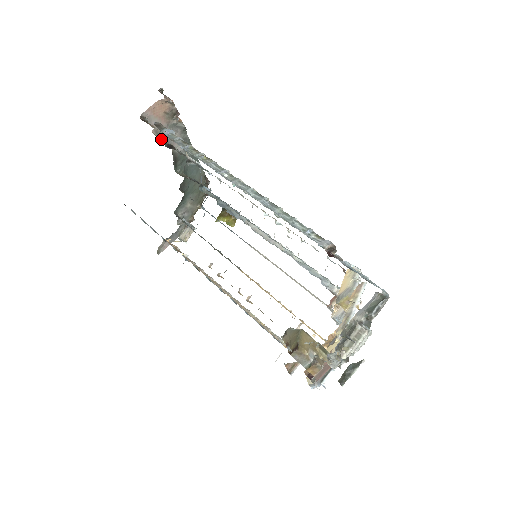
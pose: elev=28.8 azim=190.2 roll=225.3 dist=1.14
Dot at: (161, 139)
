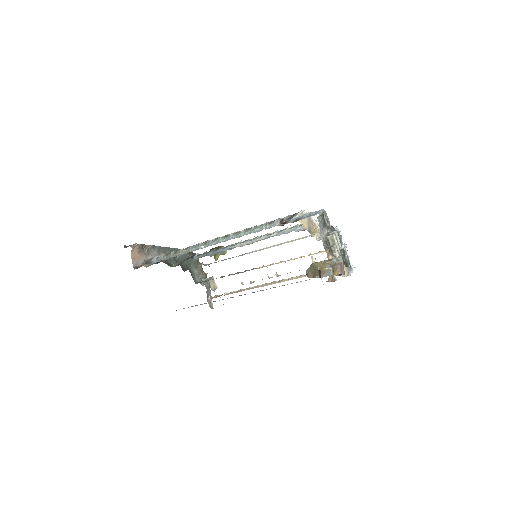
Dot at: (151, 264)
